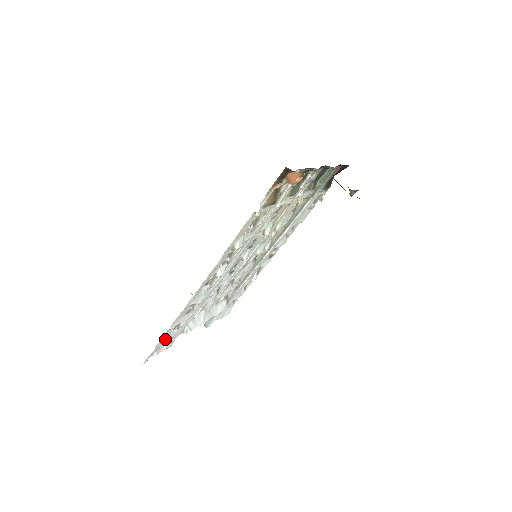
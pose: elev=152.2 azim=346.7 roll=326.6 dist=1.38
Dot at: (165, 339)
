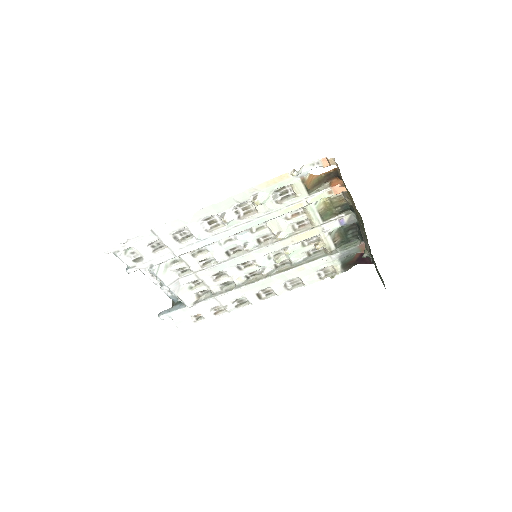
Dot at: (139, 246)
